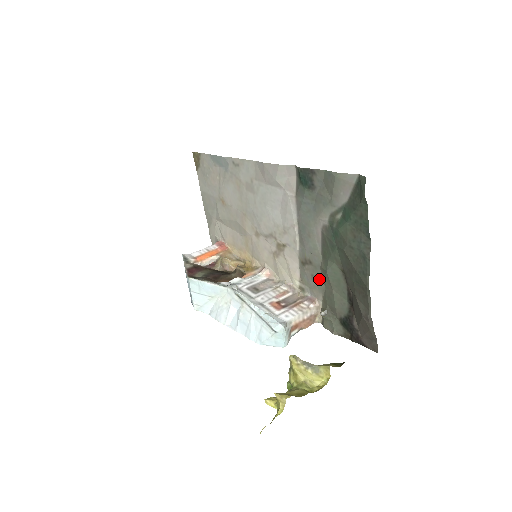
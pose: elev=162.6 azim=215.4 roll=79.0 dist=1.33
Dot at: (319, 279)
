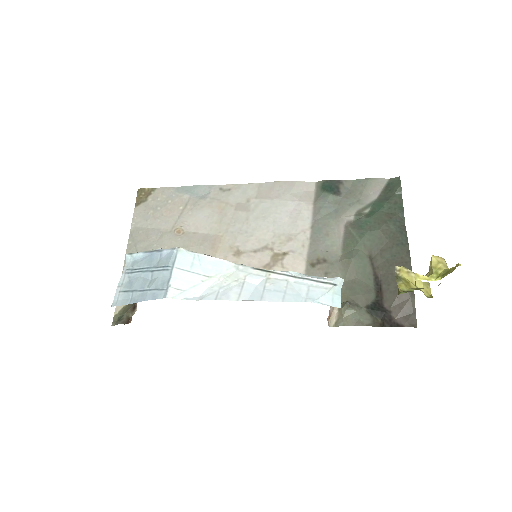
Dot at: (336, 274)
